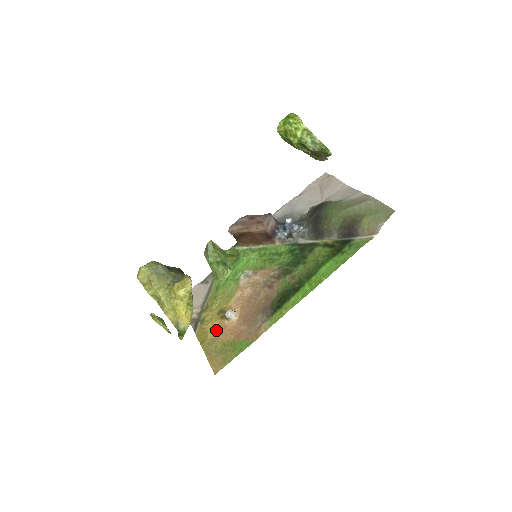
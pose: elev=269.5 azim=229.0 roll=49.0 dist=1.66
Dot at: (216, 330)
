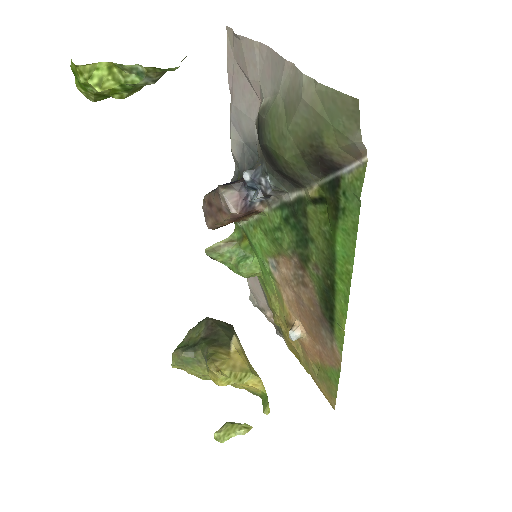
Dot at: (299, 346)
